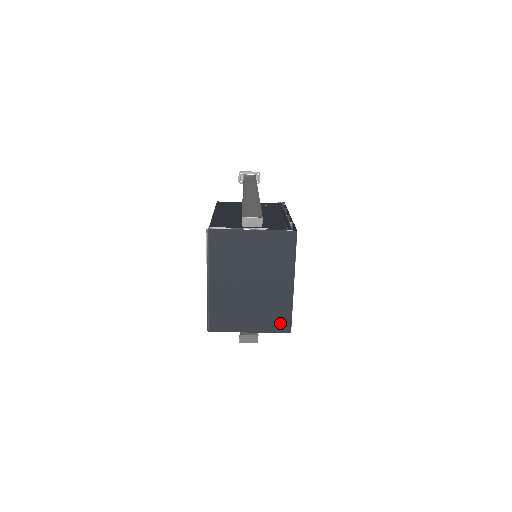
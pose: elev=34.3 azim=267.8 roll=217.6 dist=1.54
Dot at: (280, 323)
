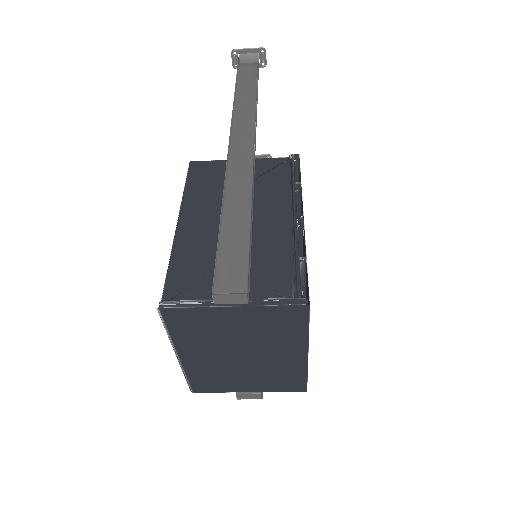
Dot at: (291, 385)
